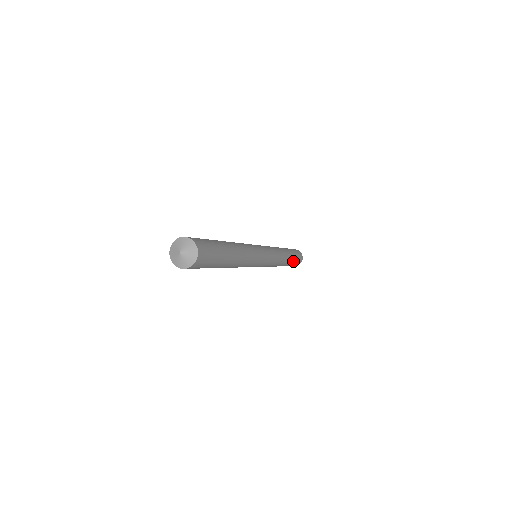
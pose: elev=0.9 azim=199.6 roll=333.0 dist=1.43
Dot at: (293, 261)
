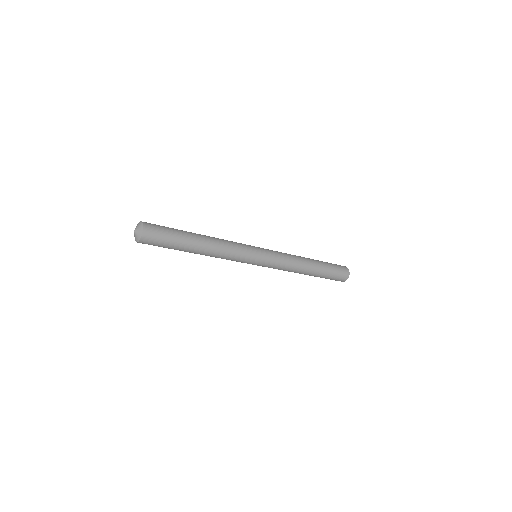
Dot at: (327, 269)
